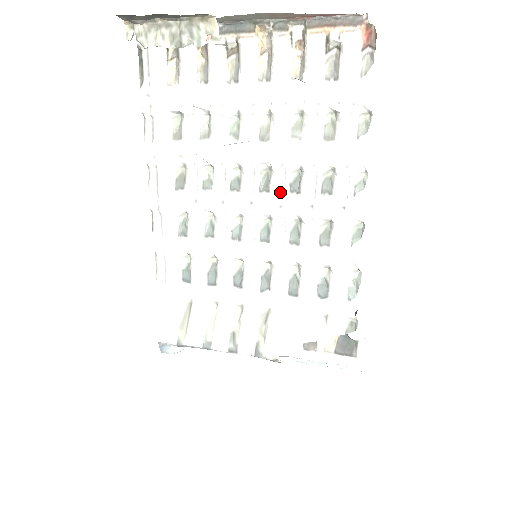
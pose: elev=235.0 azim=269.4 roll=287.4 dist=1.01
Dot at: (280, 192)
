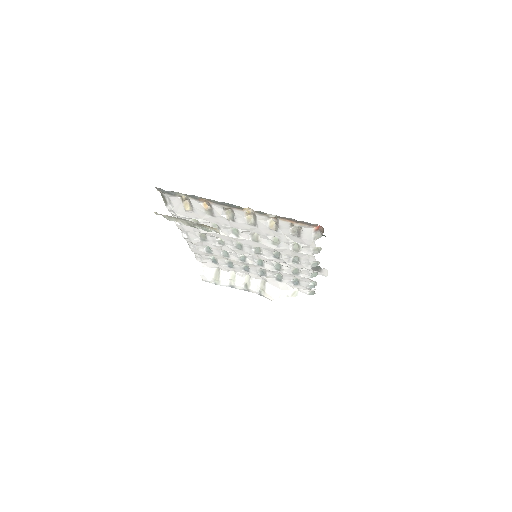
Dot at: (267, 256)
